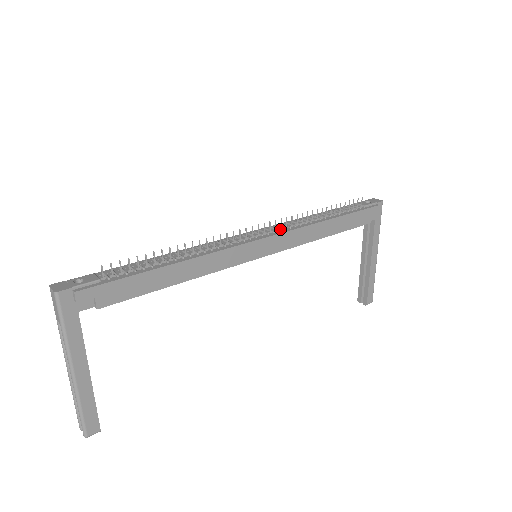
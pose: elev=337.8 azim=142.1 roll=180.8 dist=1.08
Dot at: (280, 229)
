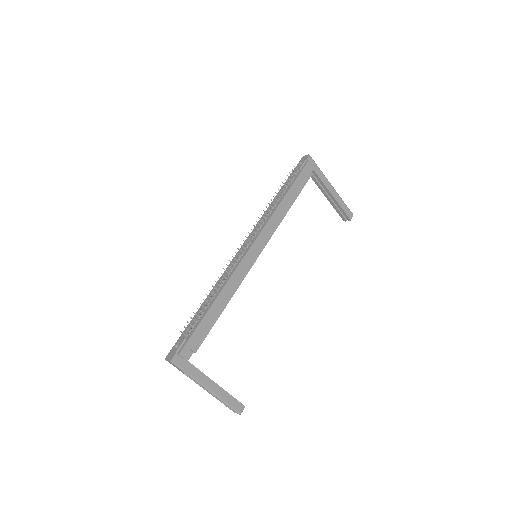
Dot at: (258, 231)
